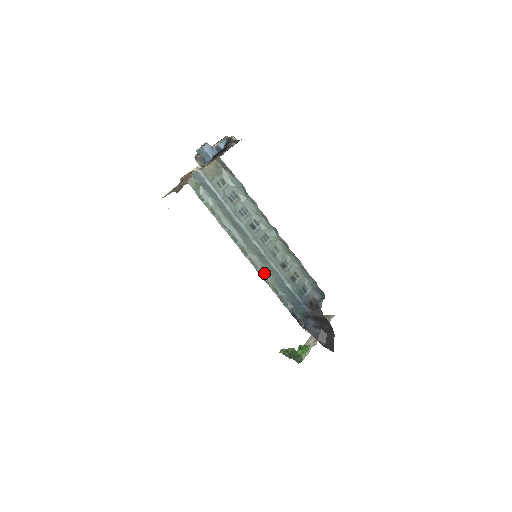
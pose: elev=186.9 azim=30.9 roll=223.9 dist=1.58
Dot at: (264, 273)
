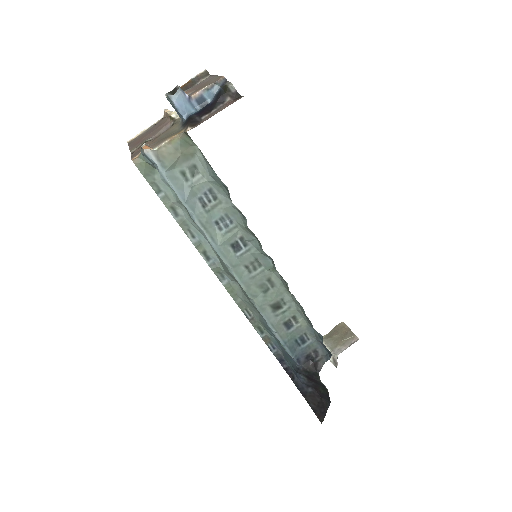
Dot at: (247, 306)
